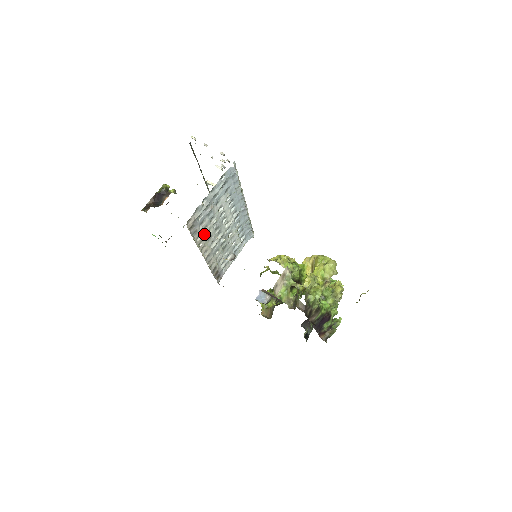
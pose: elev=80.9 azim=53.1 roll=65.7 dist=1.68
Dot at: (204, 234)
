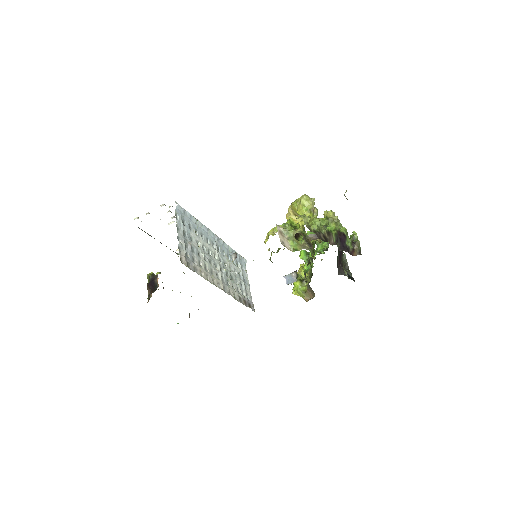
Dot at: (204, 269)
